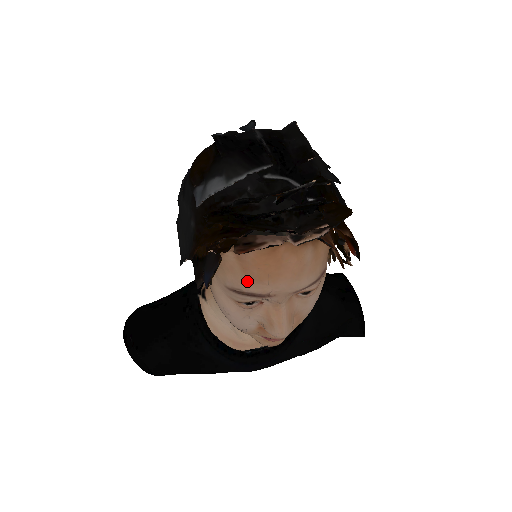
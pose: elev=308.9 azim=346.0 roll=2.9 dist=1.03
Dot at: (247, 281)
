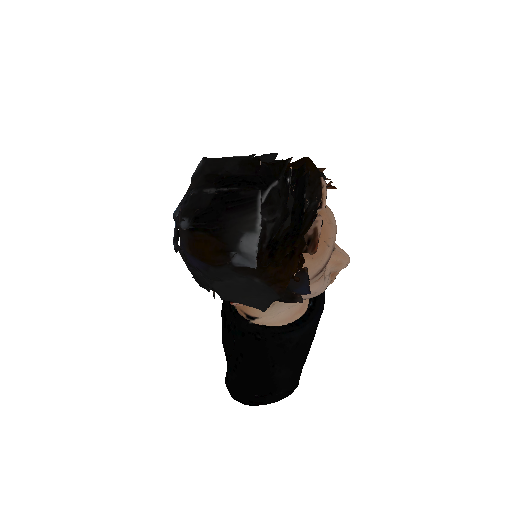
Dot at: (319, 261)
